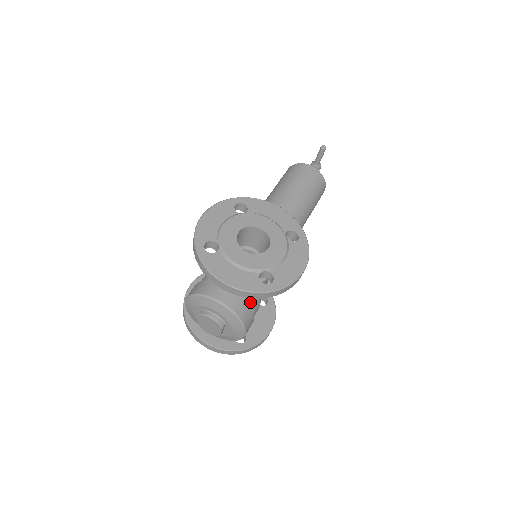
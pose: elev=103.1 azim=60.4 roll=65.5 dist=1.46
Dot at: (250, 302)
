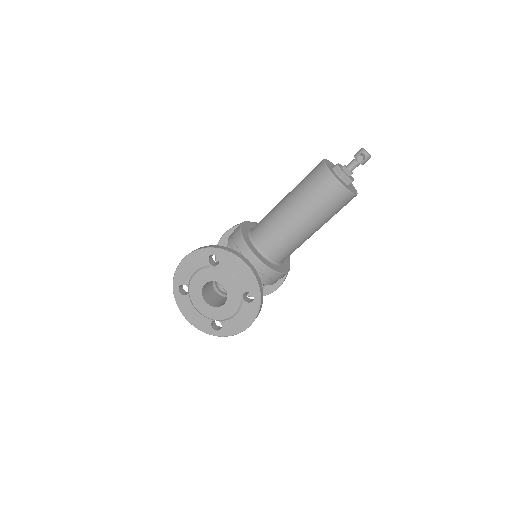
Dot at: occluded
